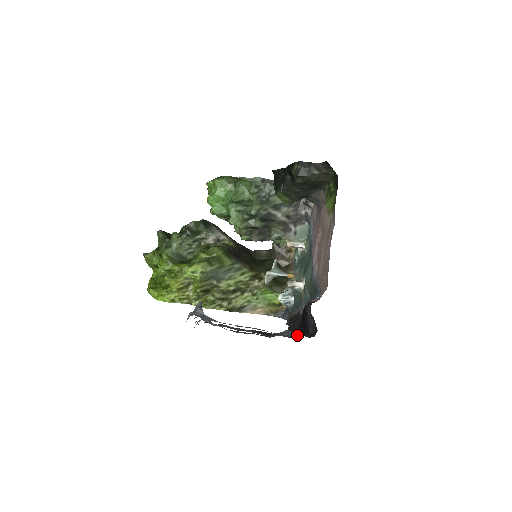
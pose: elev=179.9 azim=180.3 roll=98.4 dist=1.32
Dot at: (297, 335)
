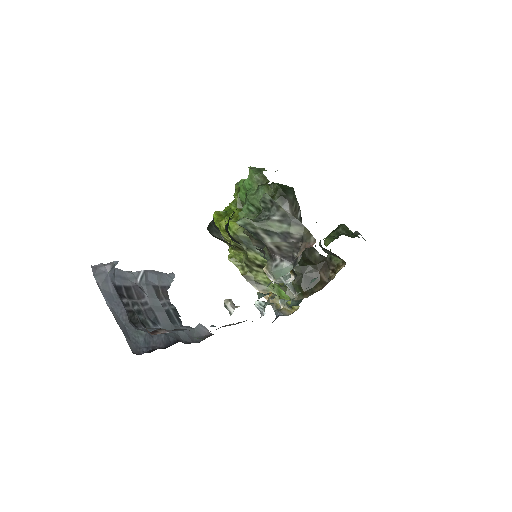
Dot at: (139, 342)
